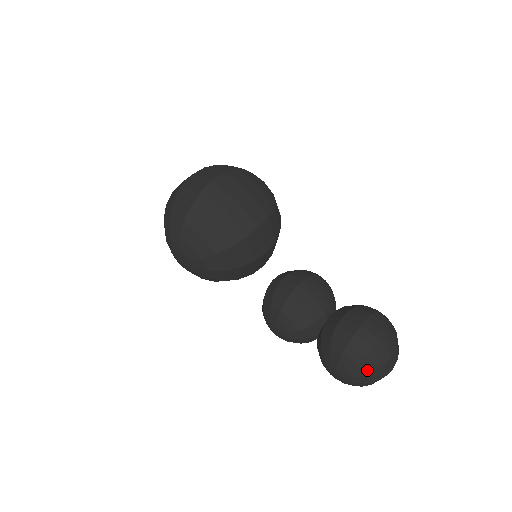
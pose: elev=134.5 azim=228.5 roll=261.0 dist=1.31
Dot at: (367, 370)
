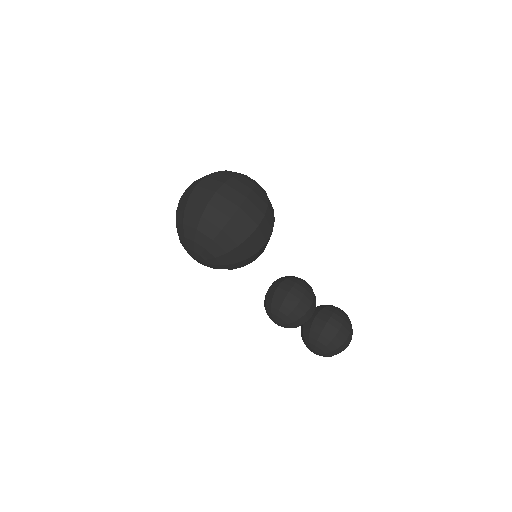
Dot at: (336, 353)
